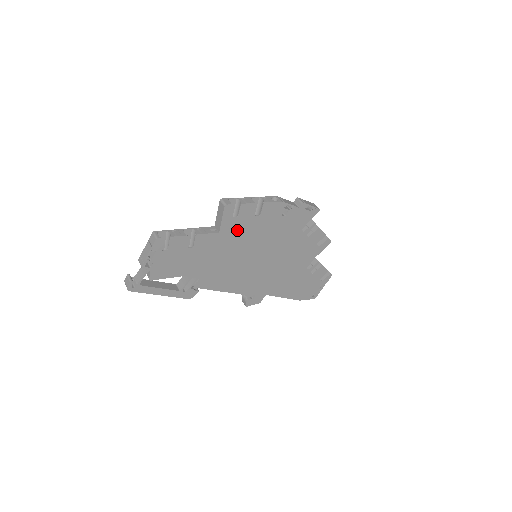
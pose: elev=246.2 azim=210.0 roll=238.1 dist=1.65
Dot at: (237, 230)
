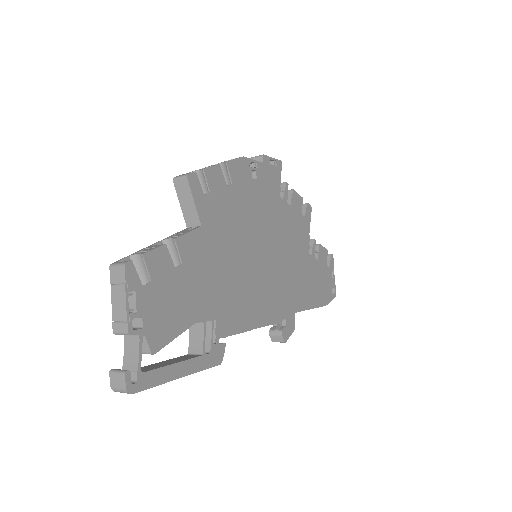
Dot at: (219, 216)
